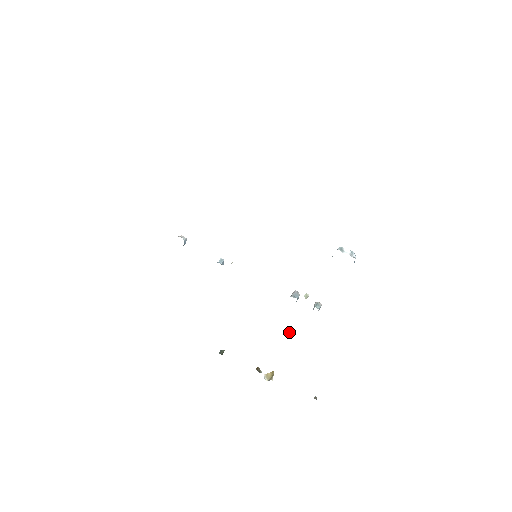
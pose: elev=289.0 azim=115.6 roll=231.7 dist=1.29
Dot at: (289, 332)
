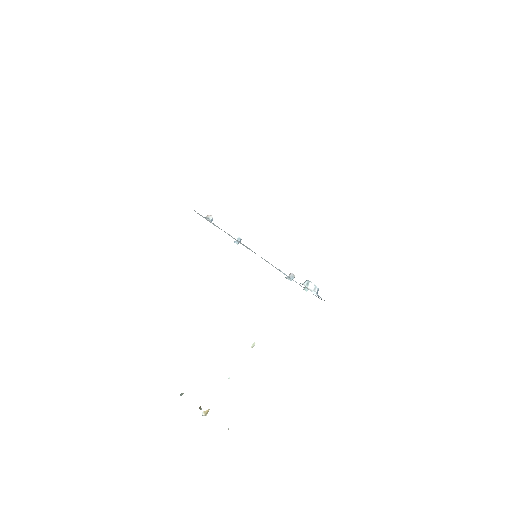
Dot at: (229, 378)
